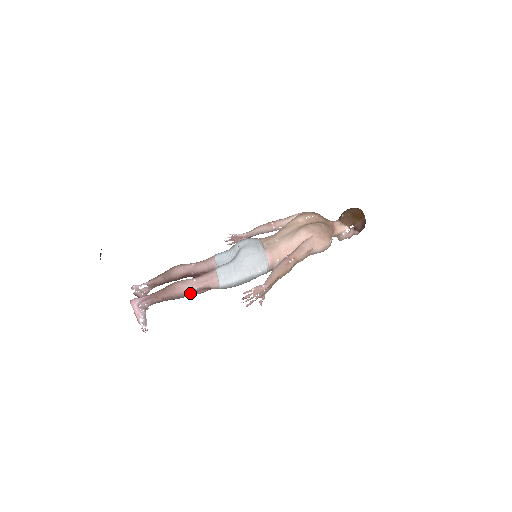
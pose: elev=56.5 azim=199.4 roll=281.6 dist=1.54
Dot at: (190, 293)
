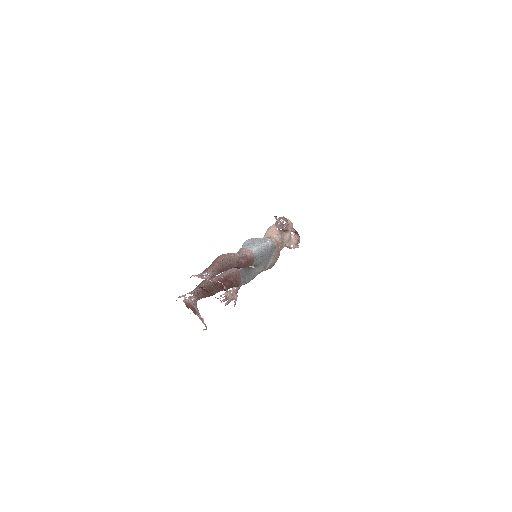
Dot at: (236, 258)
